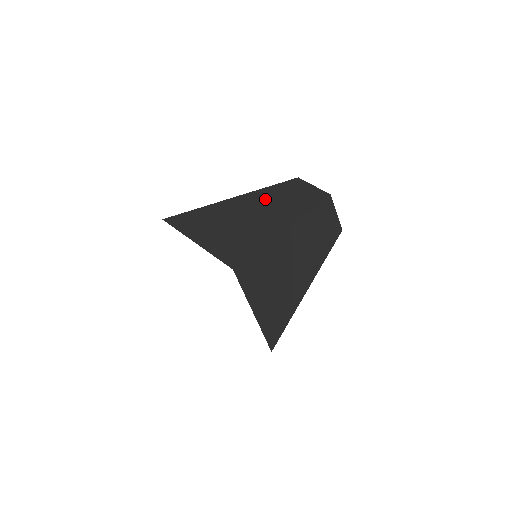
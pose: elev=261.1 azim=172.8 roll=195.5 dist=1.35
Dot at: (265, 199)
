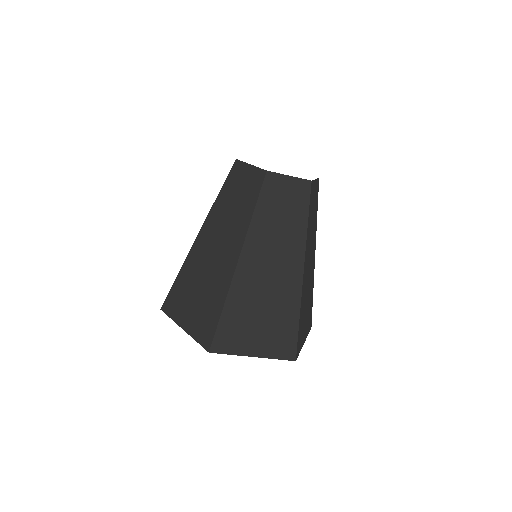
Dot at: (215, 227)
